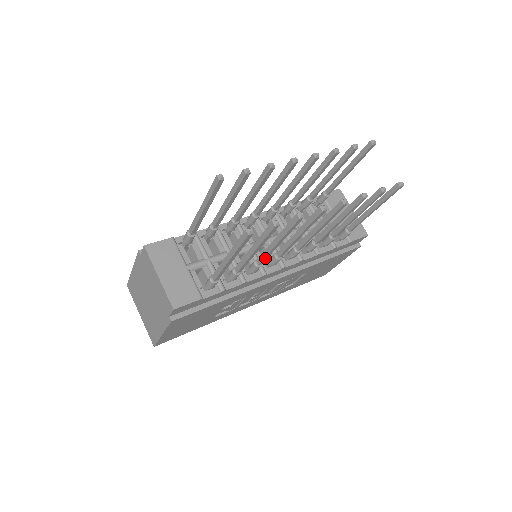
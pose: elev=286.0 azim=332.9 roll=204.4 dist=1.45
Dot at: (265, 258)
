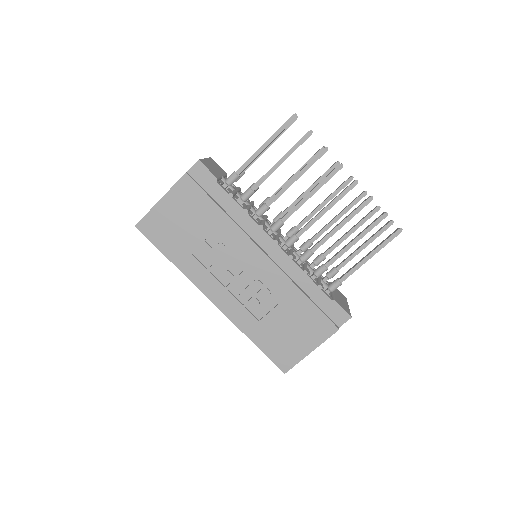
Dot at: (276, 196)
